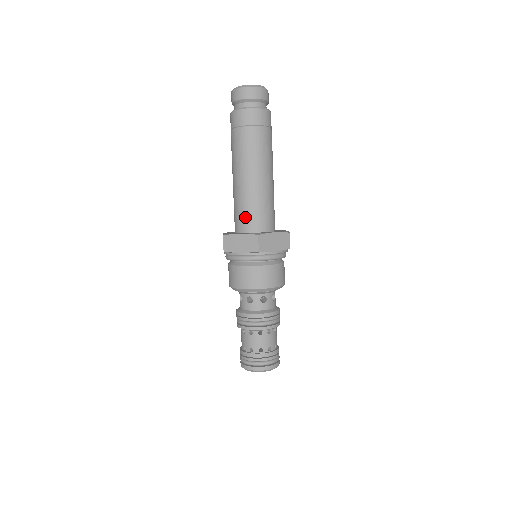
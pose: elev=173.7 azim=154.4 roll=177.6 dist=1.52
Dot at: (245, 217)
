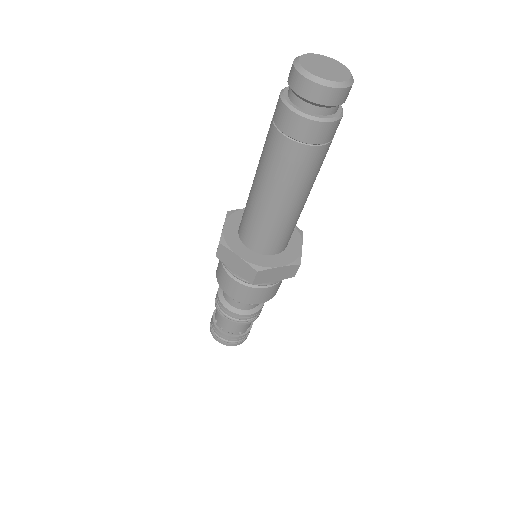
Dot at: (279, 241)
